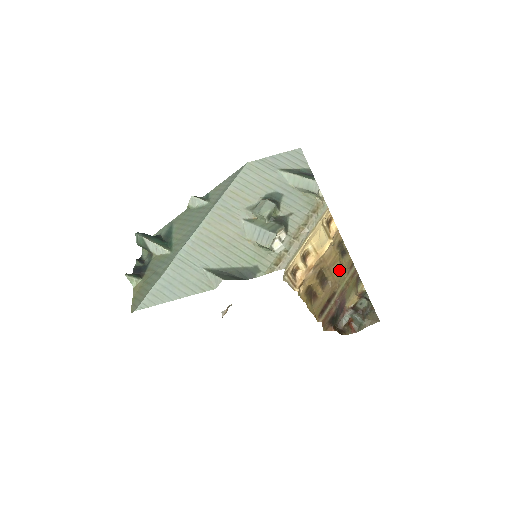
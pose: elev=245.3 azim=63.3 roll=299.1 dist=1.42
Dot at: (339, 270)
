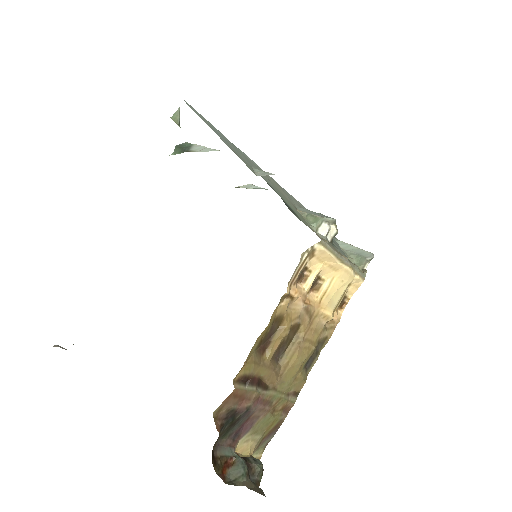
Dot at: (294, 369)
